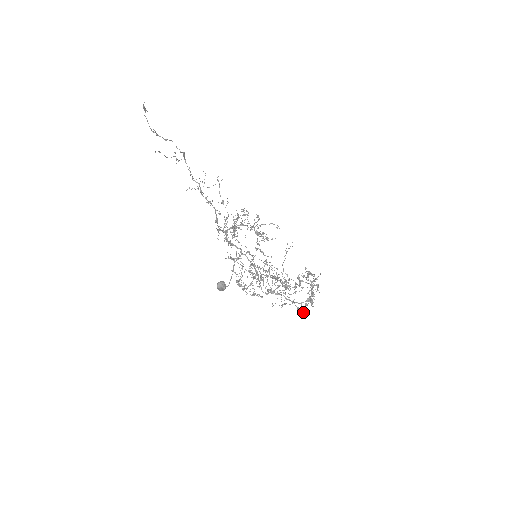
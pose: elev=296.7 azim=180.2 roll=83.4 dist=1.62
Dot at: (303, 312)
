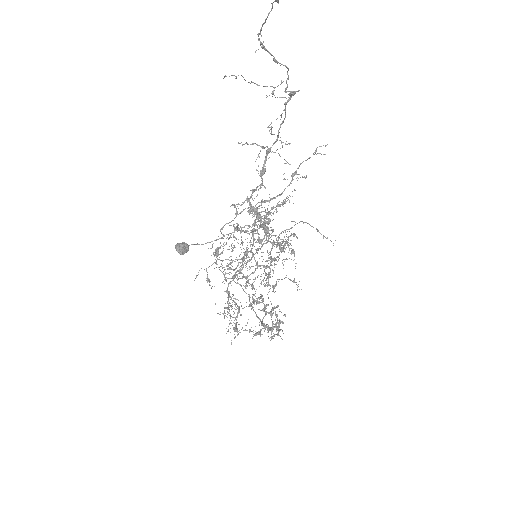
Dot at: occluded
